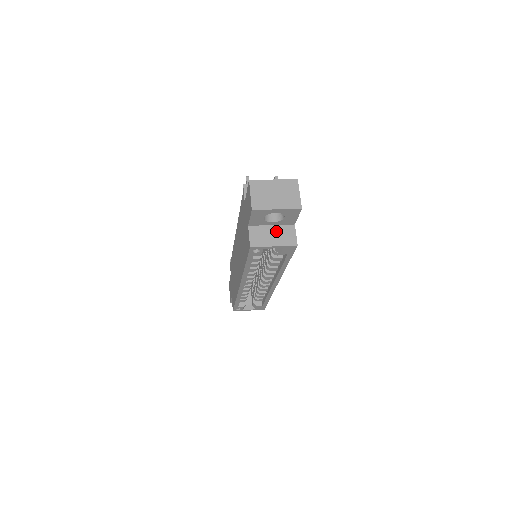
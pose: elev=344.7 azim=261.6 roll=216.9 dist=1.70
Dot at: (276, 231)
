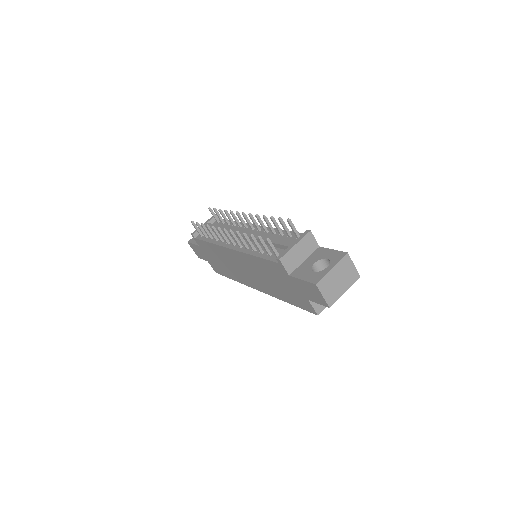
Dot at: occluded
